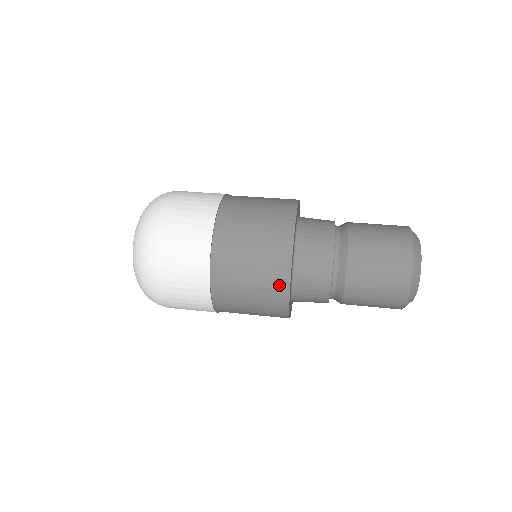
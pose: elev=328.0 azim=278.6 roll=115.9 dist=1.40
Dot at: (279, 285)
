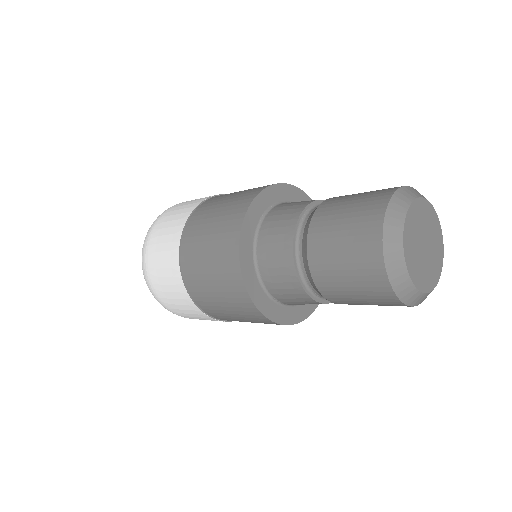
Dot at: (256, 191)
